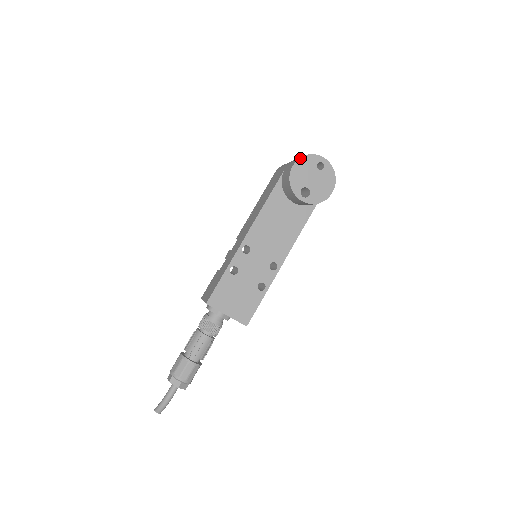
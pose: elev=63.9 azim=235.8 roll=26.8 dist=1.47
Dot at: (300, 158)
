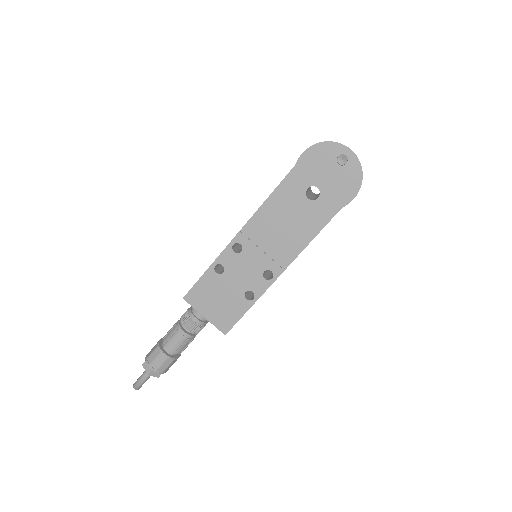
Dot at: (314, 145)
